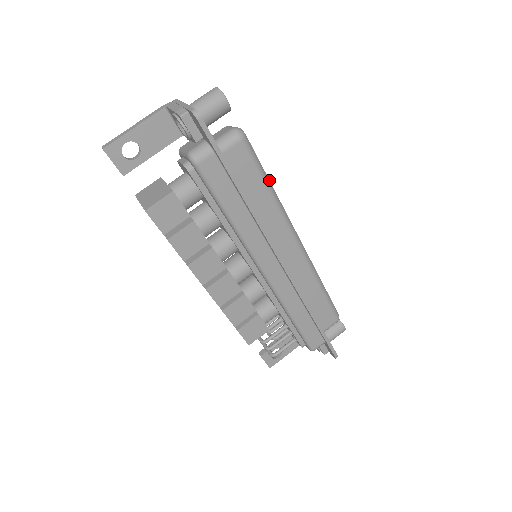
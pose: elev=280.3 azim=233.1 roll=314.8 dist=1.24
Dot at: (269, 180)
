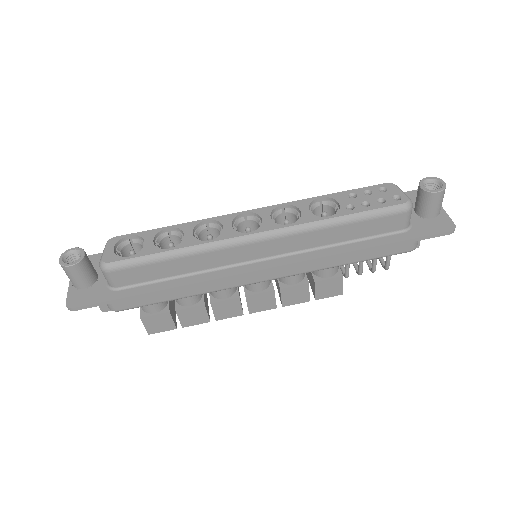
Dot at: (166, 251)
